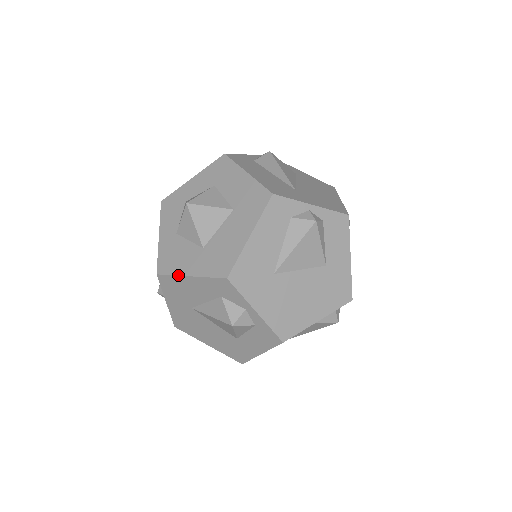
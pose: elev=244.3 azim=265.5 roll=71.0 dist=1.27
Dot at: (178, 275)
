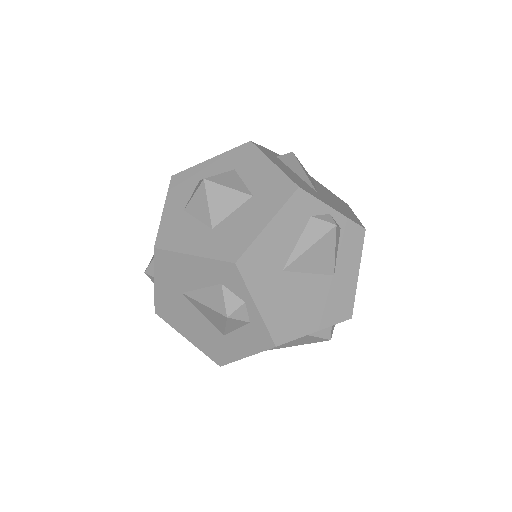
Dot at: (179, 252)
